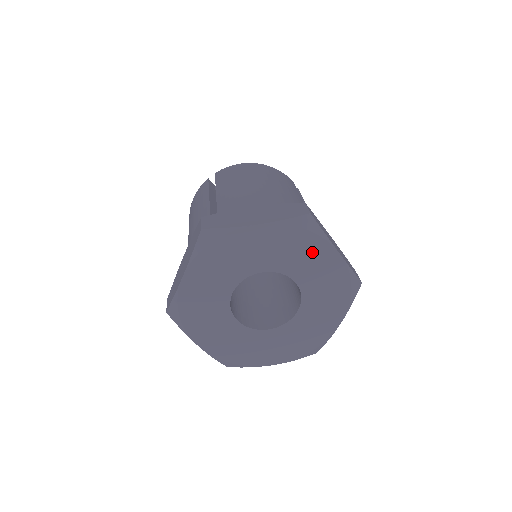
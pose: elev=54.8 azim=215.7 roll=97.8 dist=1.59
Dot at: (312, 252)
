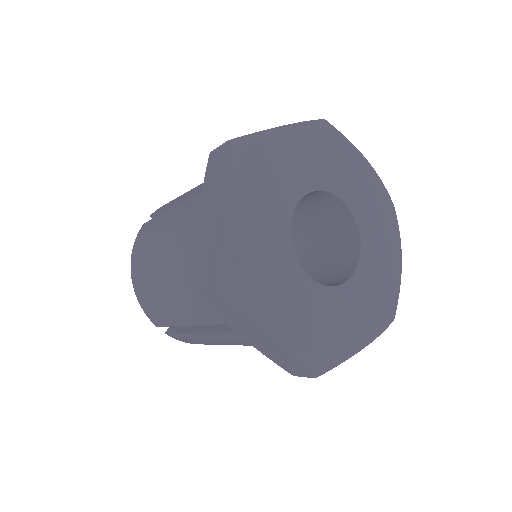
Dot at: (346, 160)
